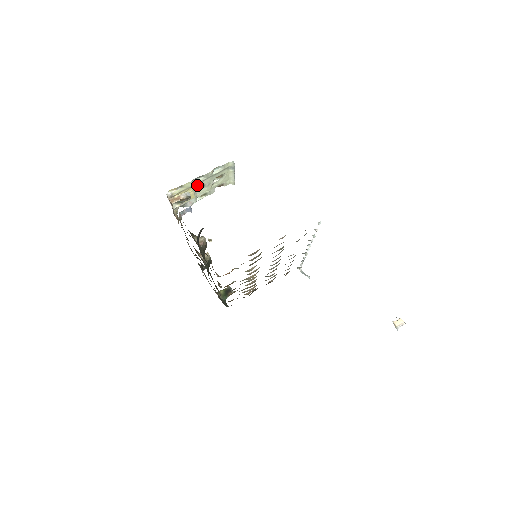
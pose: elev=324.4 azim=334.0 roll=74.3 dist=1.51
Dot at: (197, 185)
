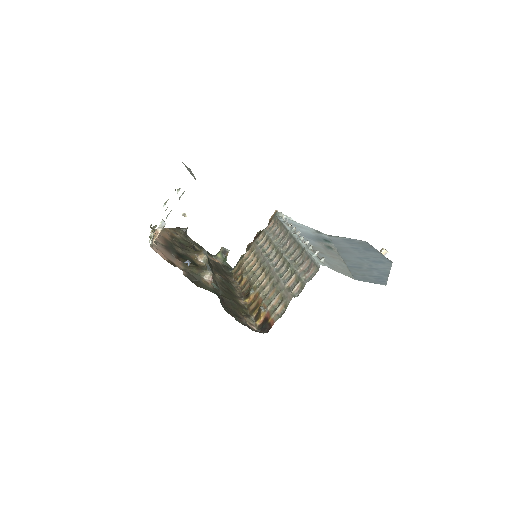
Dot at: occluded
